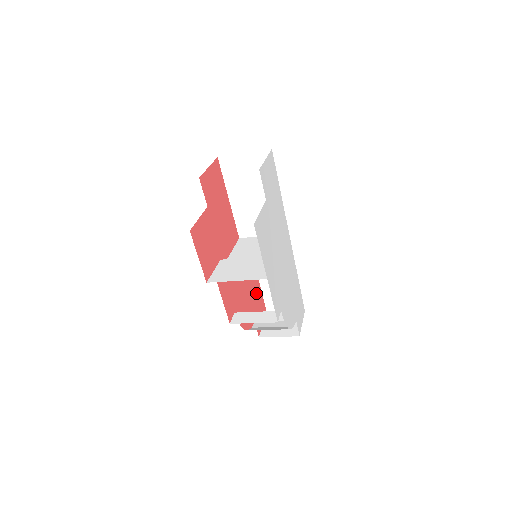
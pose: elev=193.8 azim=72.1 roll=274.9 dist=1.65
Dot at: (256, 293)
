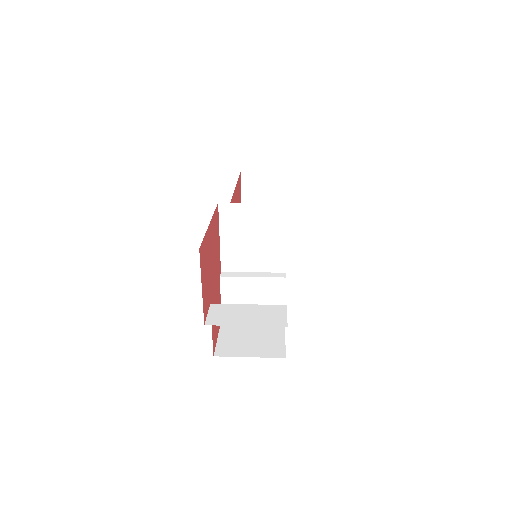
Dot at: (237, 200)
